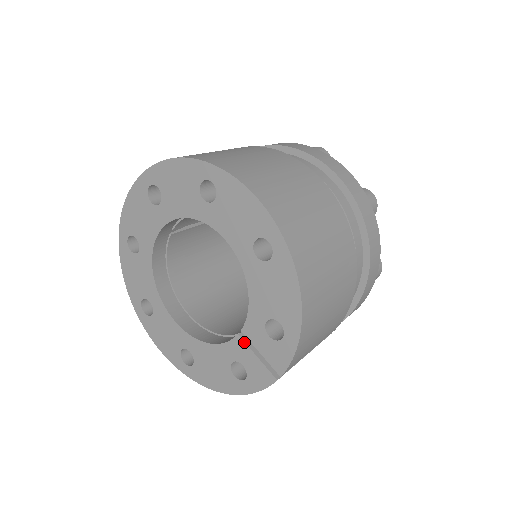
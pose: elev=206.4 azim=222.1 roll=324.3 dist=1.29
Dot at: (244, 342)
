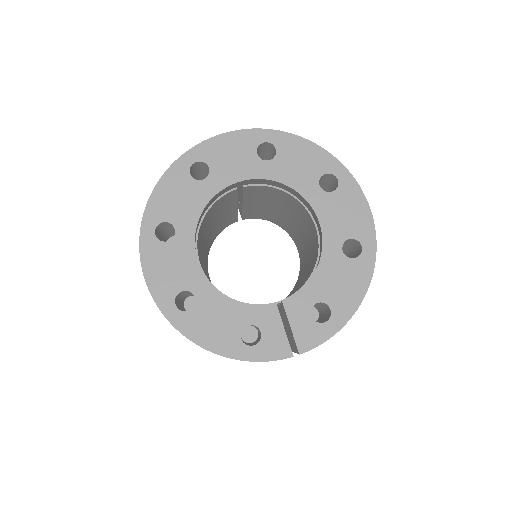
Dot at: occluded
